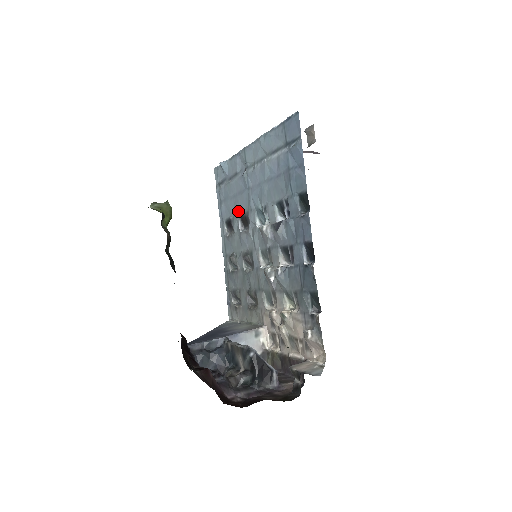
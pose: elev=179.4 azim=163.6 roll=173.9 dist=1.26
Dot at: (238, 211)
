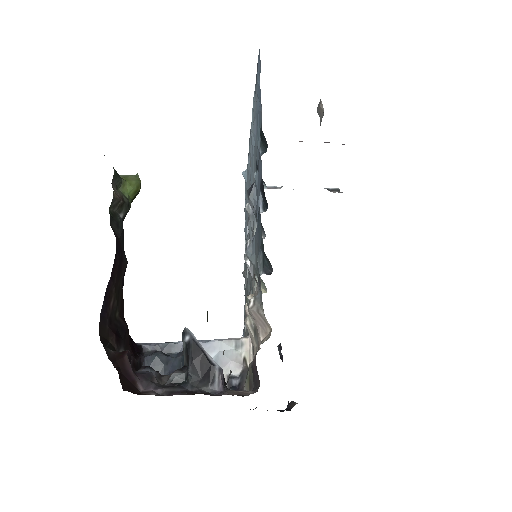
Dot at: occluded
